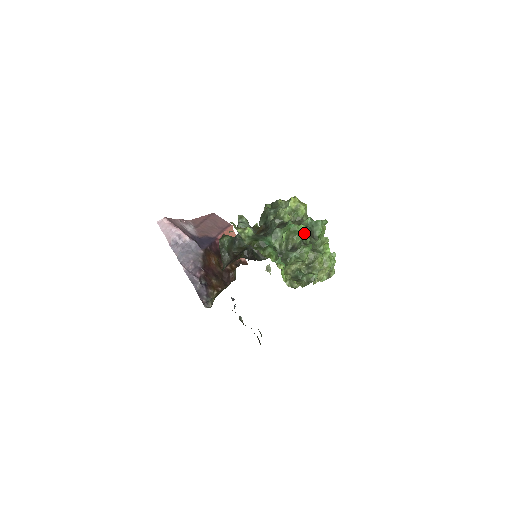
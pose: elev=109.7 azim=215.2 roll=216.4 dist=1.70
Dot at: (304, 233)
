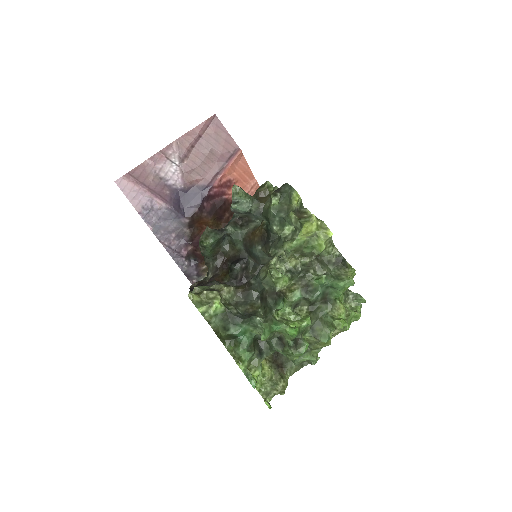
Dot at: (308, 303)
